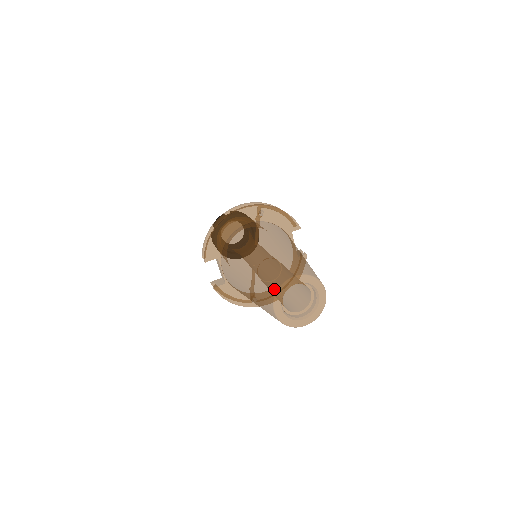
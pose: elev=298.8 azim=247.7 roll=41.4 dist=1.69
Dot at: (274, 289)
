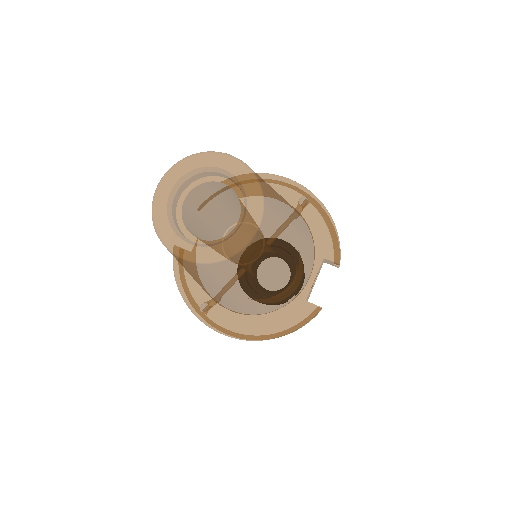
Dot at: (189, 158)
